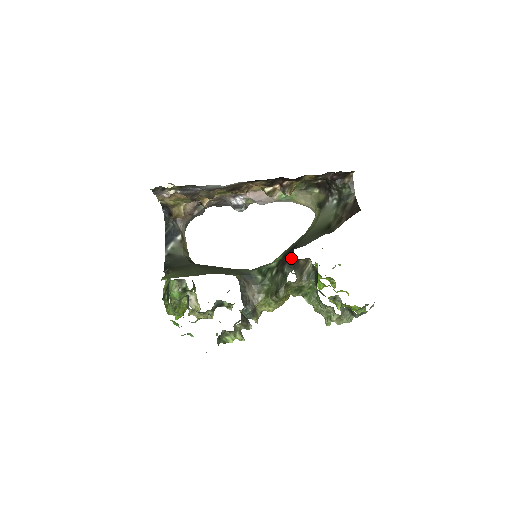
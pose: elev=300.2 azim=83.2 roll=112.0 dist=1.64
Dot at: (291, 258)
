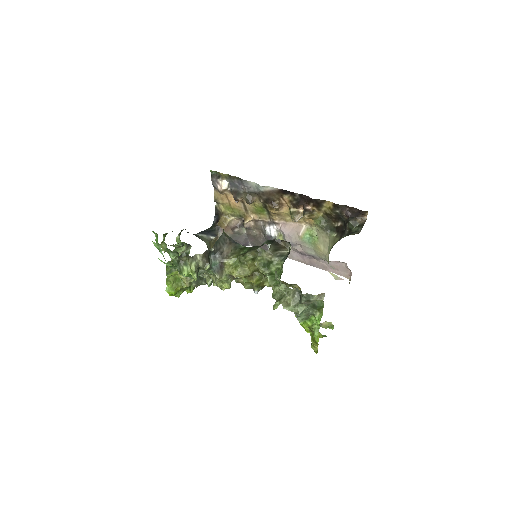
Dot at: (275, 237)
